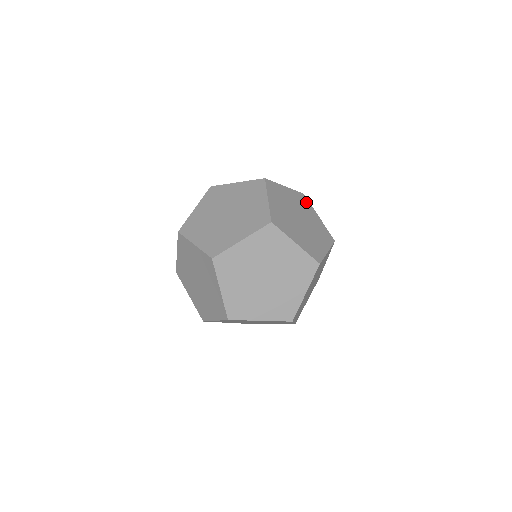
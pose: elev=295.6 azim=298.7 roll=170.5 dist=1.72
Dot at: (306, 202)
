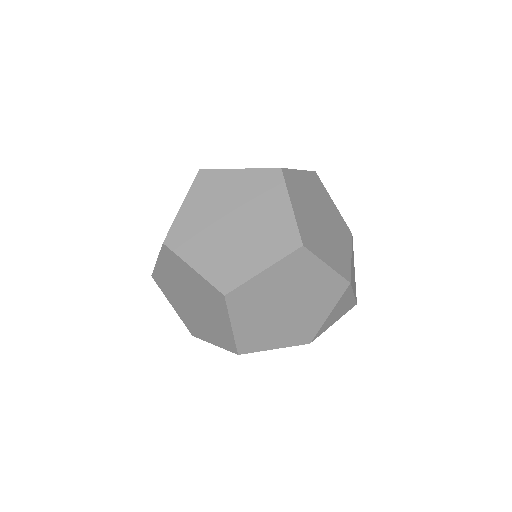
Dot at: (347, 236)
